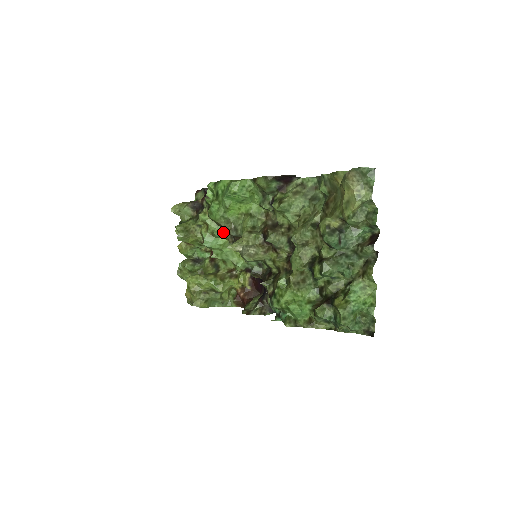
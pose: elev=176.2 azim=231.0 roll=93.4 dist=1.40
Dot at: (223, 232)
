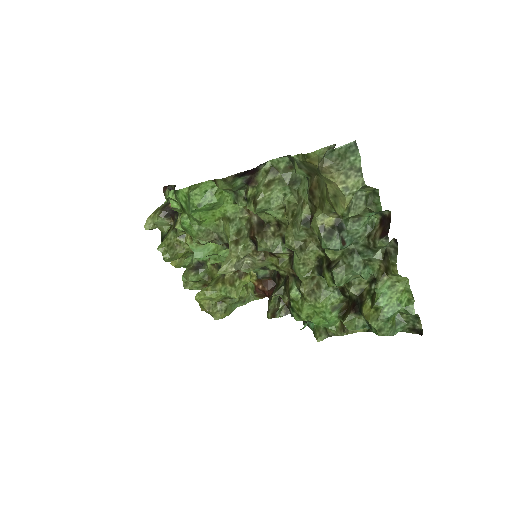
Dot at: occluded
